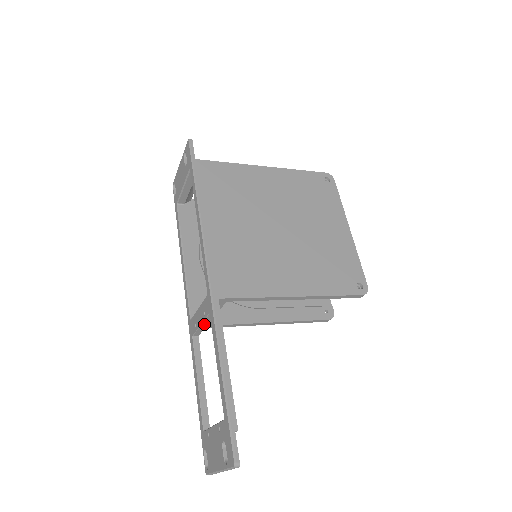
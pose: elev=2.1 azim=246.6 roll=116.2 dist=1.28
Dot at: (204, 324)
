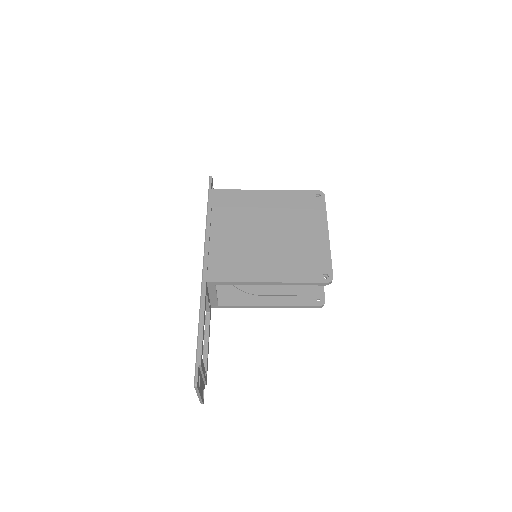
Dot at: (206, 301)
